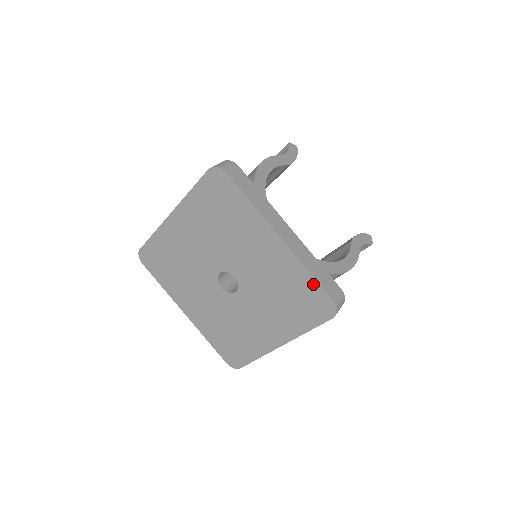
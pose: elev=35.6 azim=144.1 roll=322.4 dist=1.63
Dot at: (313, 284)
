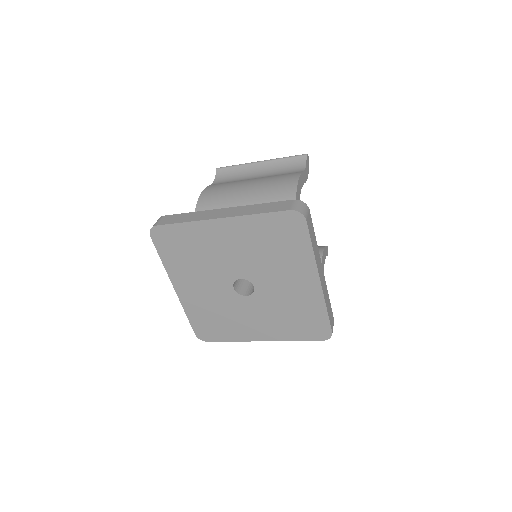
Dot at: (324, 317)
